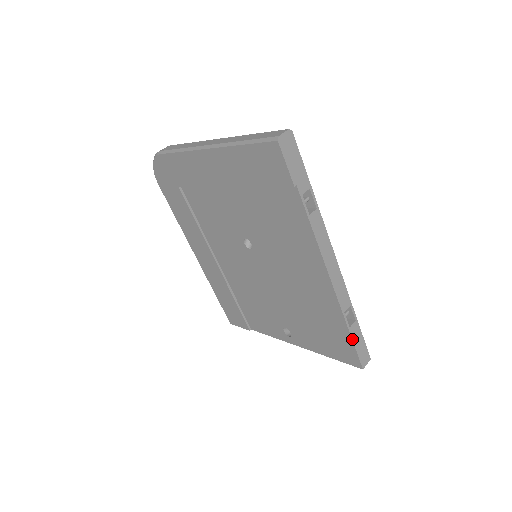
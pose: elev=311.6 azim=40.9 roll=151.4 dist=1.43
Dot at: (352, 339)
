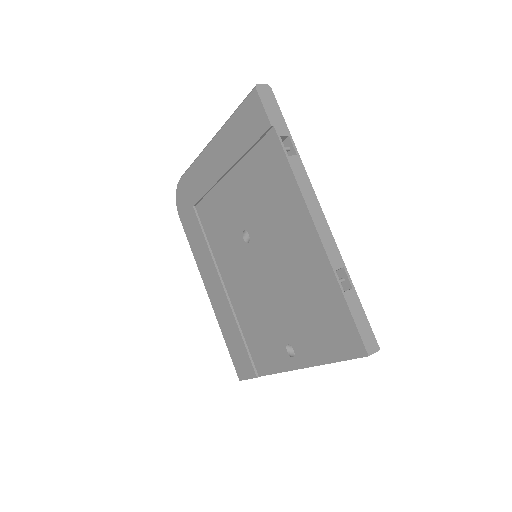
Dot at: (349, 308)
